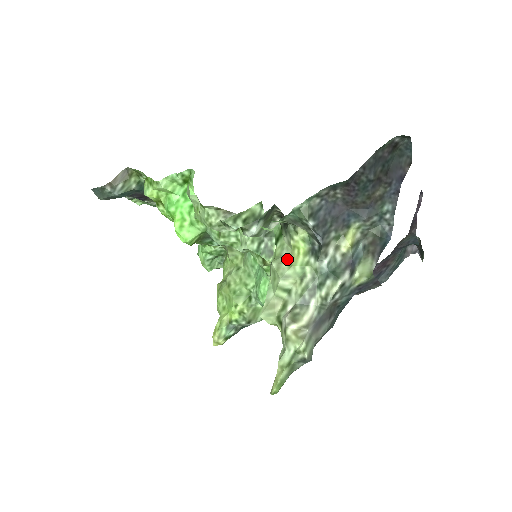
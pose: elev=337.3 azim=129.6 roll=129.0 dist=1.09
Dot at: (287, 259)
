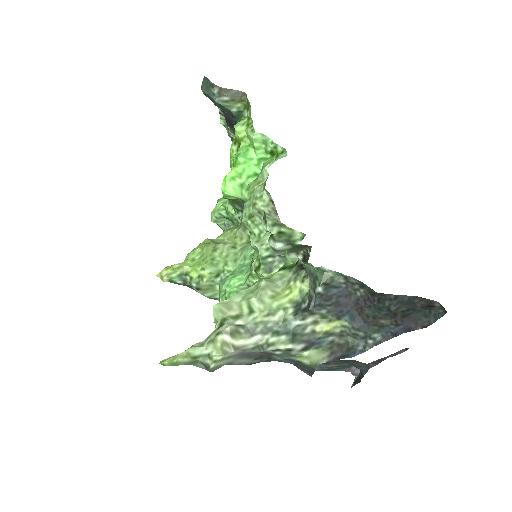
Dot at: (276, 290)
